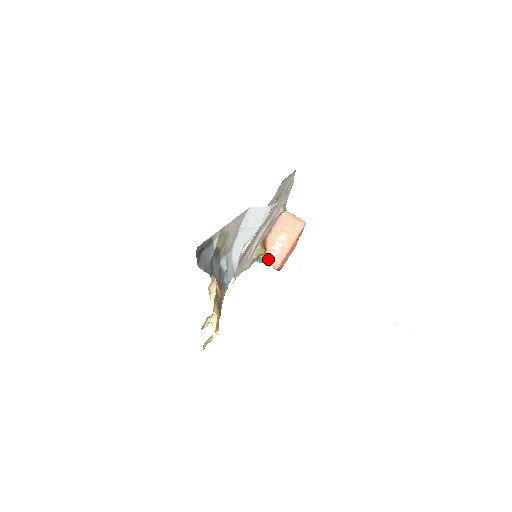
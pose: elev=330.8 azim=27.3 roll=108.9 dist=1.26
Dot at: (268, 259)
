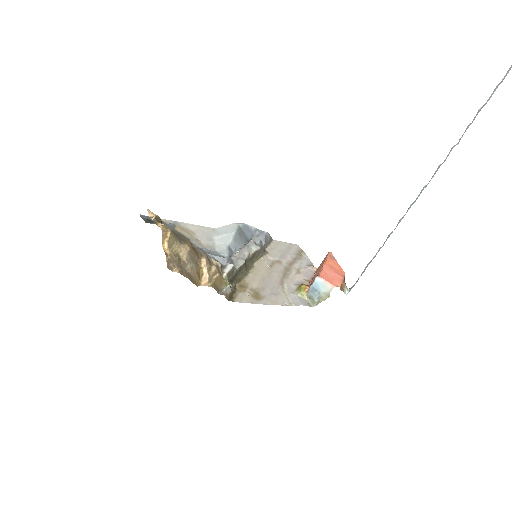
Dot at: (311, 285)
